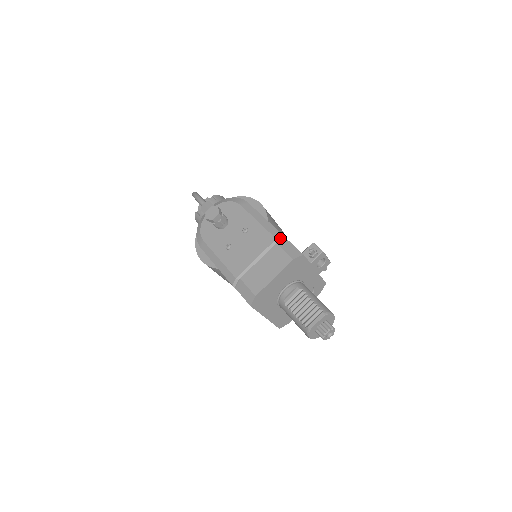
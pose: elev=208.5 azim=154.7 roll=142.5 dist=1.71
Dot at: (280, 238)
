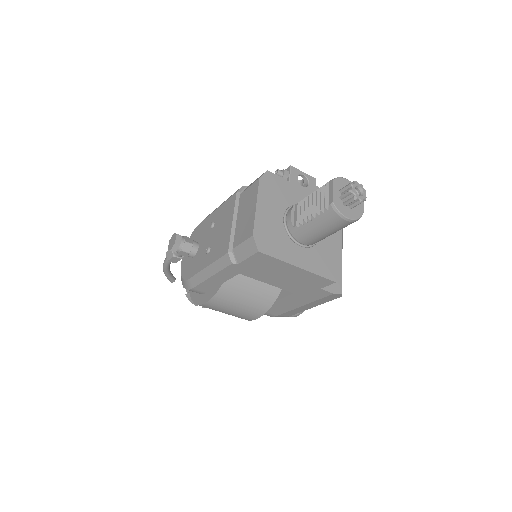
Dot at: (240, 189)
